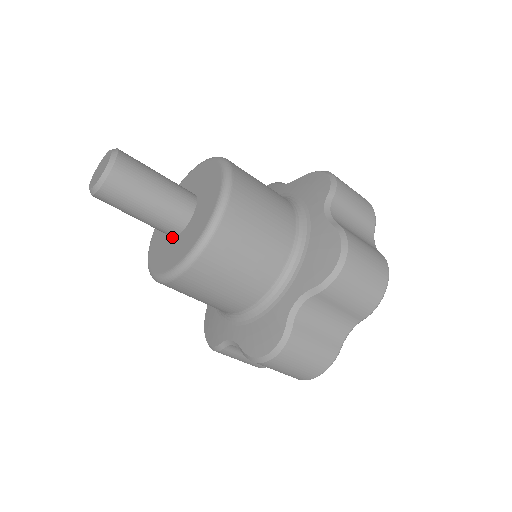
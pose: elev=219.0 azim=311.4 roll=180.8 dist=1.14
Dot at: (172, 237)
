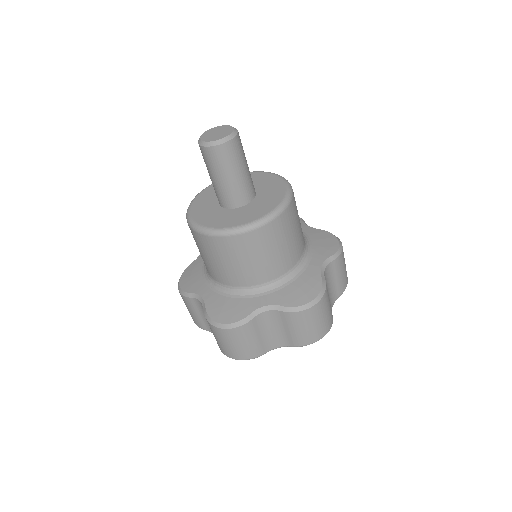
Dot at: (236, 208)
